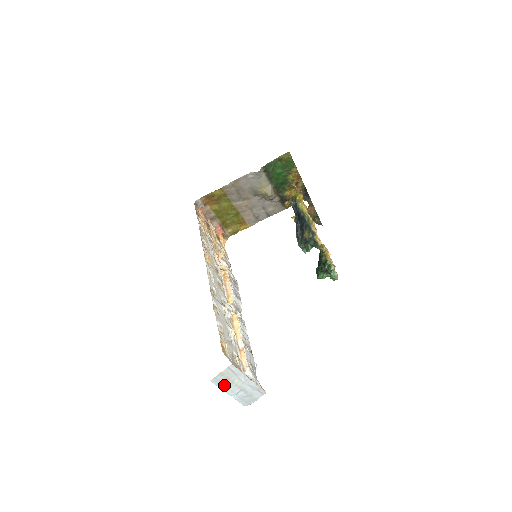
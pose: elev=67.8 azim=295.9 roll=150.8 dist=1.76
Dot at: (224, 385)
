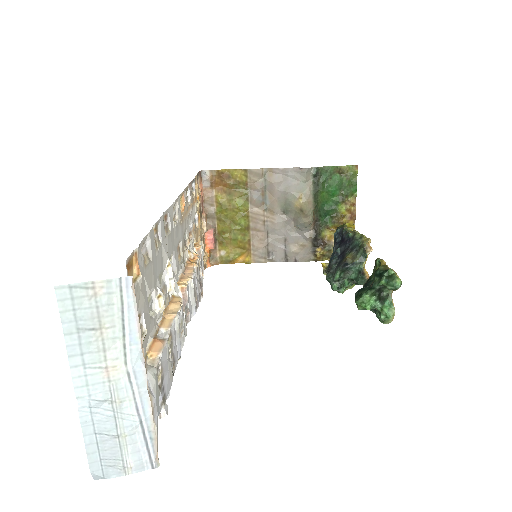
Dot at: (80, 340)
